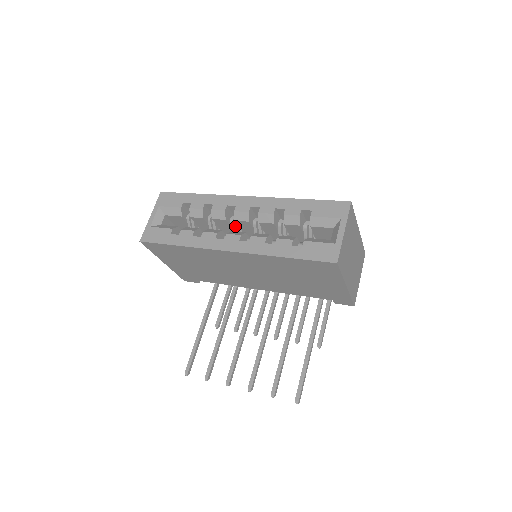
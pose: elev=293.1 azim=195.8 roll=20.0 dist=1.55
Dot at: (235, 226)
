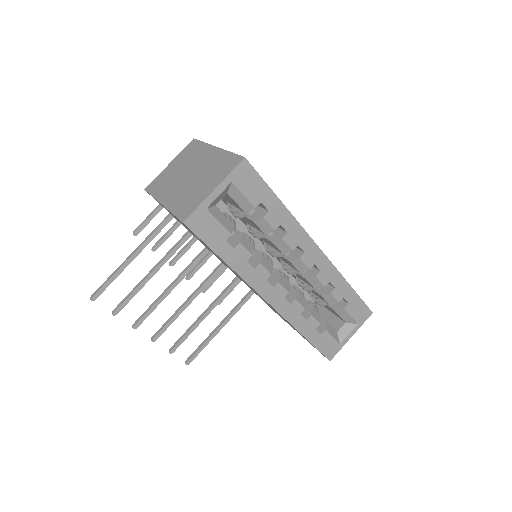
Dot at: (280, 254)
